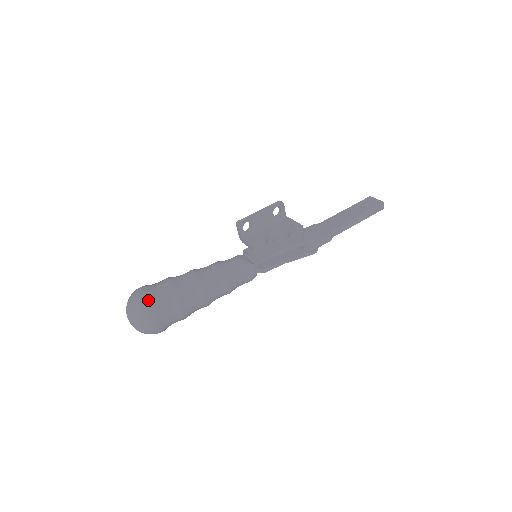
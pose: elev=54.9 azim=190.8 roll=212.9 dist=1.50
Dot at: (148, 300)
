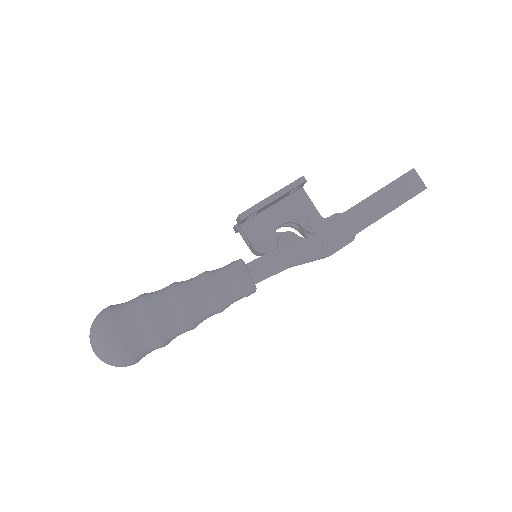
Dot at: (125, 352)
